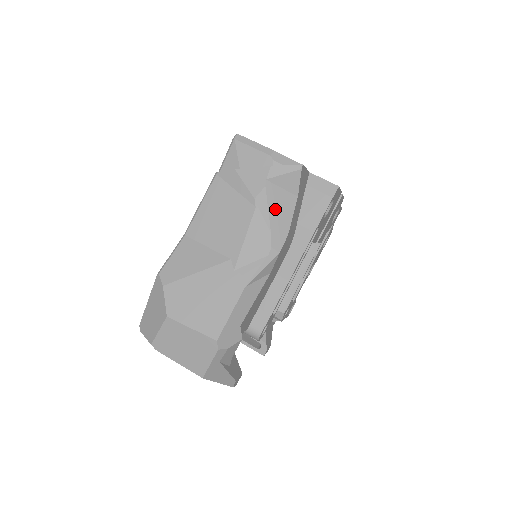
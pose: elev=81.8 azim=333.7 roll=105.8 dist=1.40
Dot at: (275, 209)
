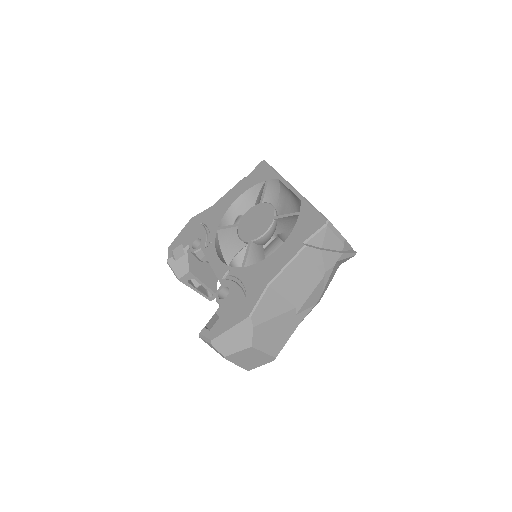
Dot at: (331, 277)
